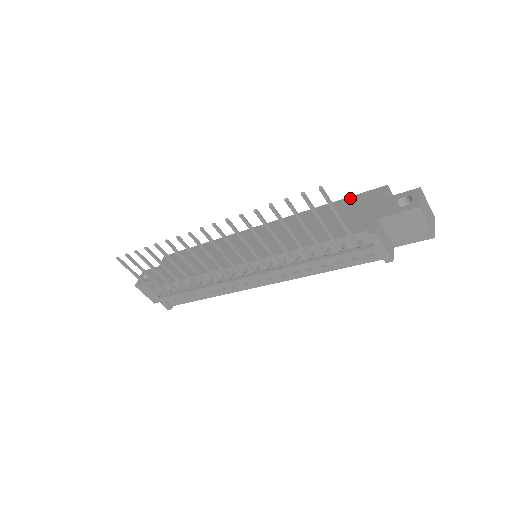
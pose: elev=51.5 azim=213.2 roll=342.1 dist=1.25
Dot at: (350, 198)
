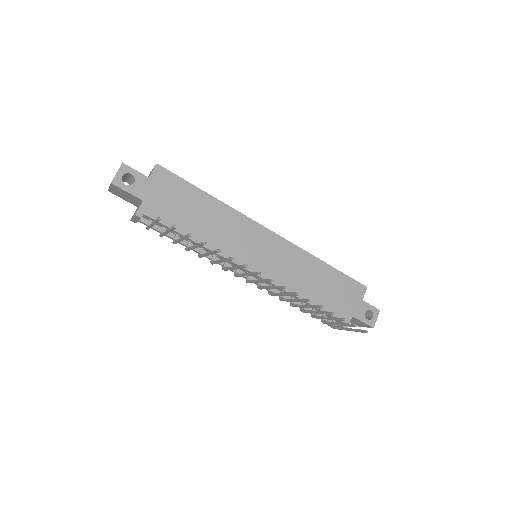
Dot at: (345, 276)
